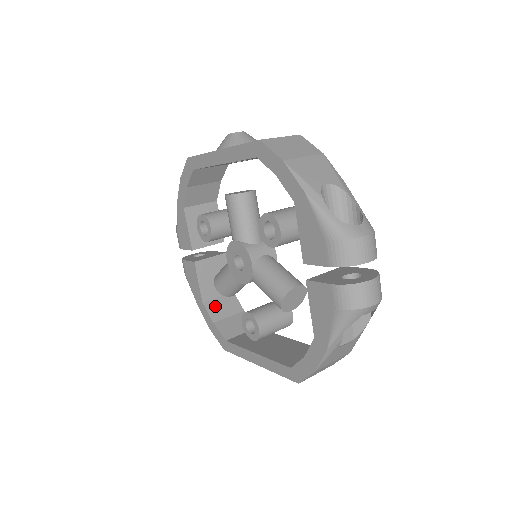
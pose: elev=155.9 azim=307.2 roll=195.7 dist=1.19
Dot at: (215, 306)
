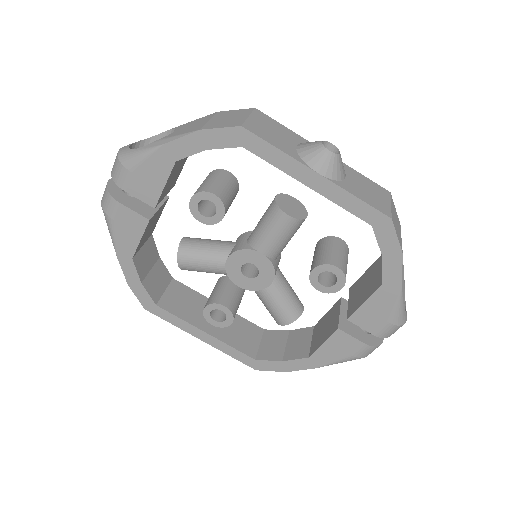
Dot at: (141, 260)
